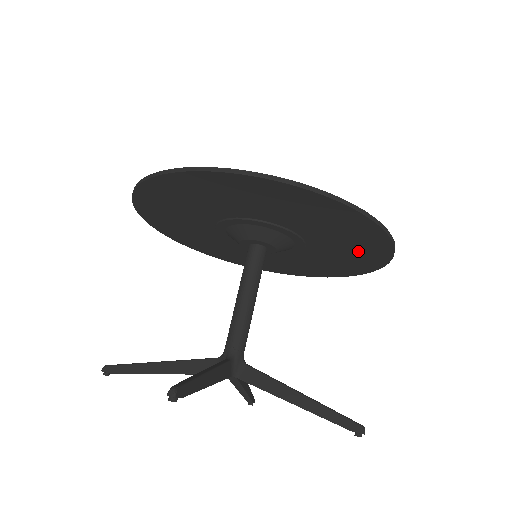
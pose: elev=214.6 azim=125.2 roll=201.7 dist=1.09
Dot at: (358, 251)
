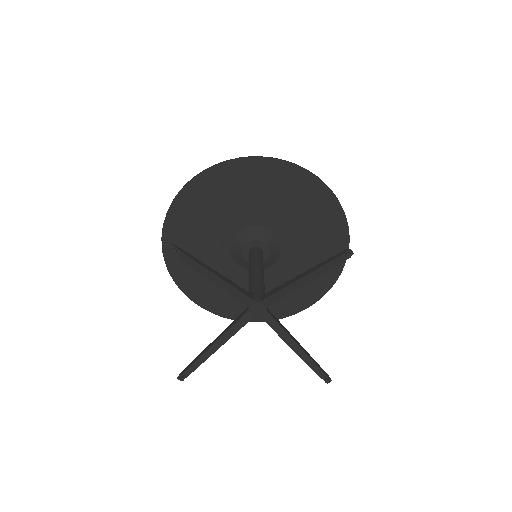
Dot at: (312, 206)
